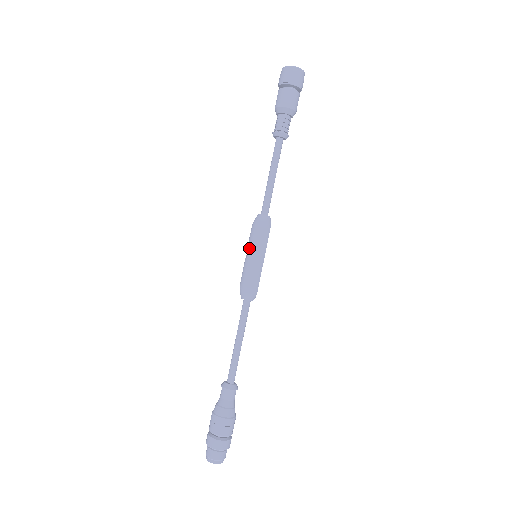
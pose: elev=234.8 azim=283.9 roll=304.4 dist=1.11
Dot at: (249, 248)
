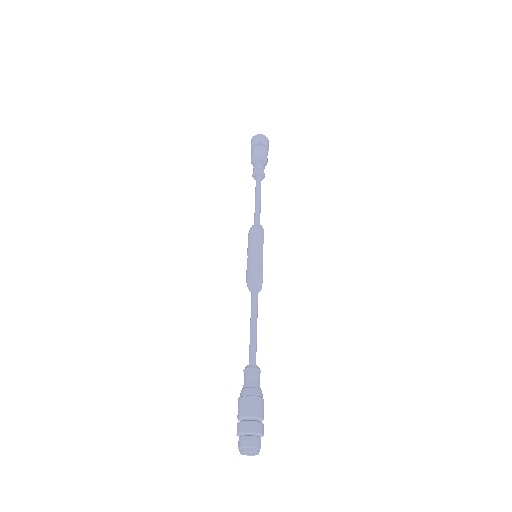
Dot at: (248, 248)
